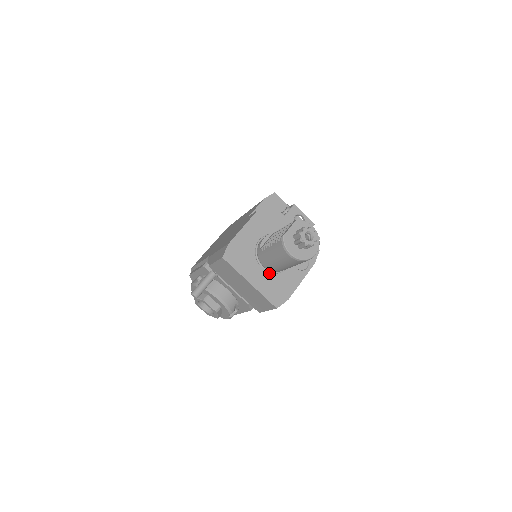
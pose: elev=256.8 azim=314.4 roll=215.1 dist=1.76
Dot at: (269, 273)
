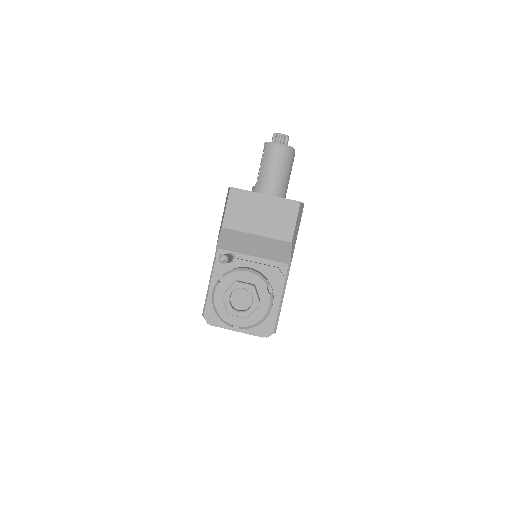
Dot at: occluded
